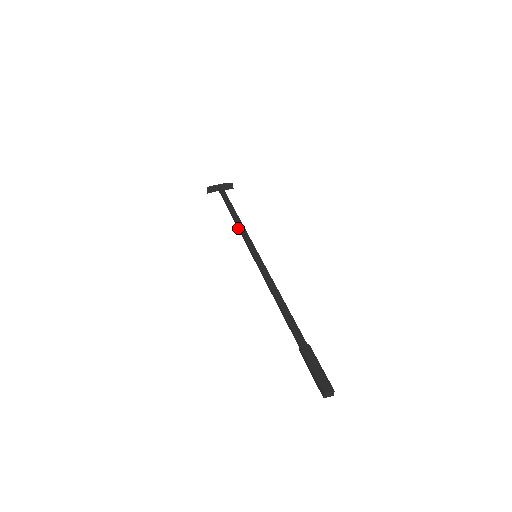
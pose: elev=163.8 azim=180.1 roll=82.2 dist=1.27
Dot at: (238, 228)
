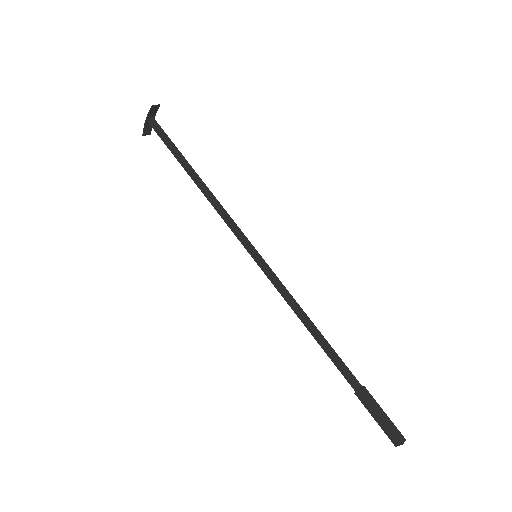
Dot at: (214, 207)
